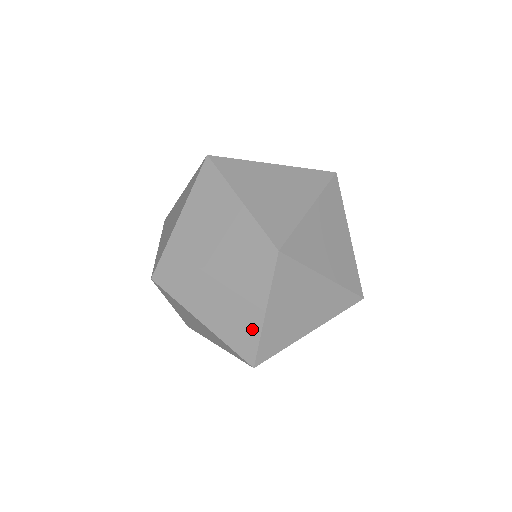
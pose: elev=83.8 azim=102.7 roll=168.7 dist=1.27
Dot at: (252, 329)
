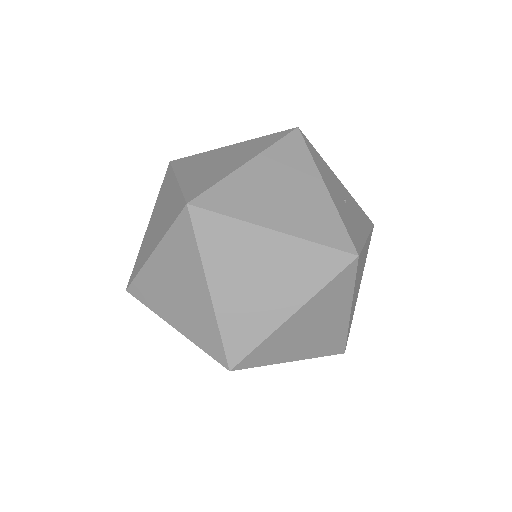
Dot at: (207, 316)
